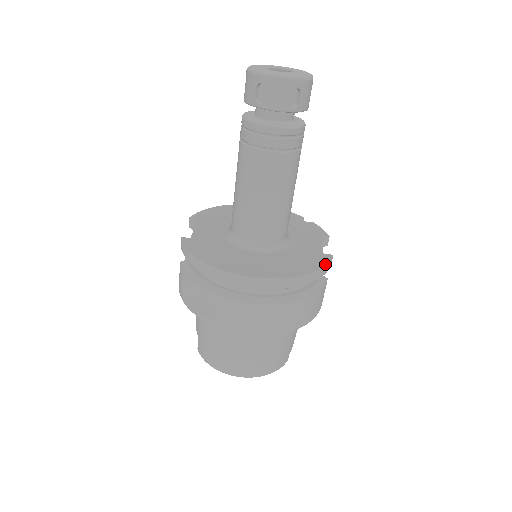
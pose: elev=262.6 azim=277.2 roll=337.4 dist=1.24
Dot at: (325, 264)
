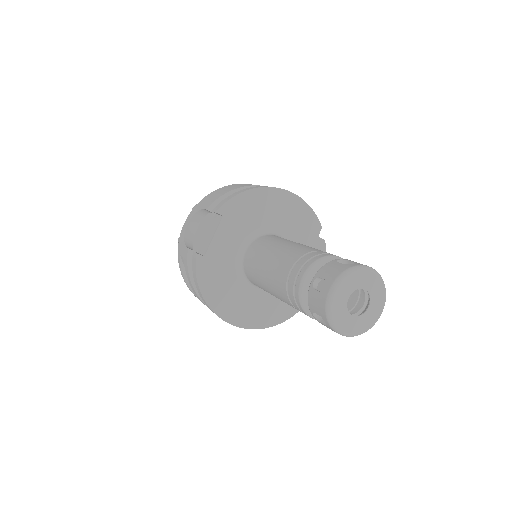
Dot at: occluded
